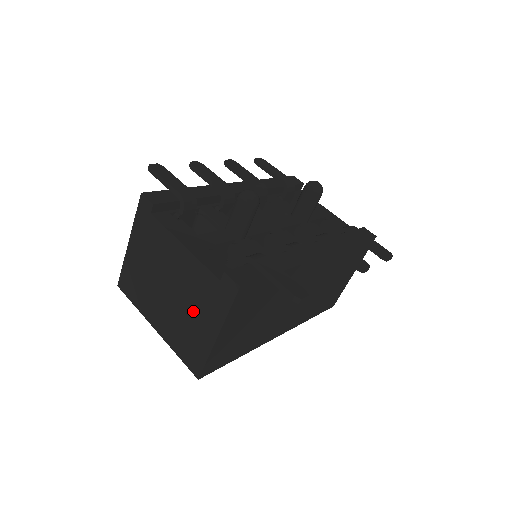
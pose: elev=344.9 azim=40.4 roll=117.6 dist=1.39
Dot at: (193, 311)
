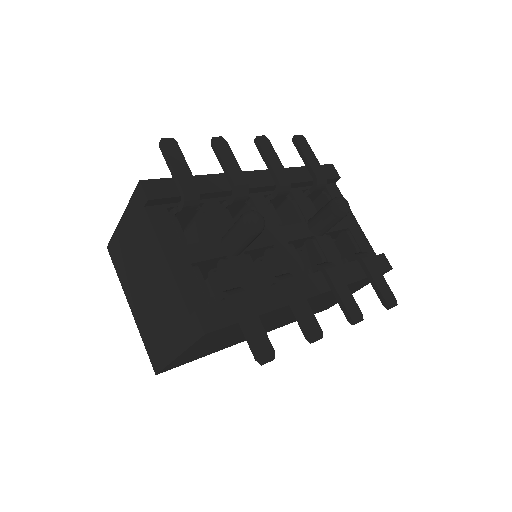
Dot at: (163, 320)
